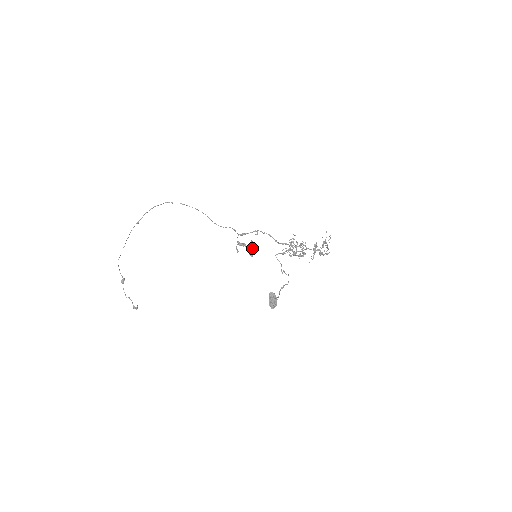
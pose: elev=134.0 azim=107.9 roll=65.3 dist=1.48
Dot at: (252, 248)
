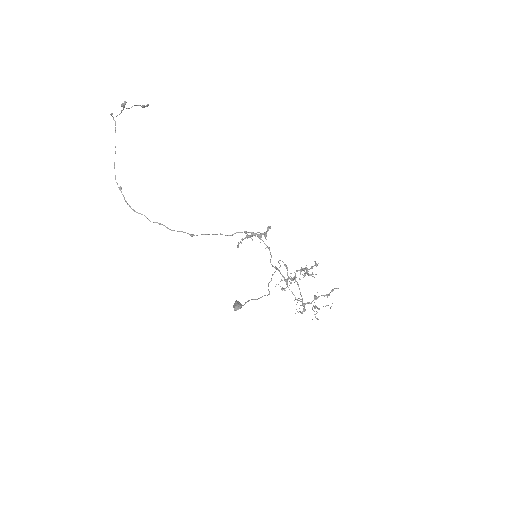
Dot at: (264, 235)
